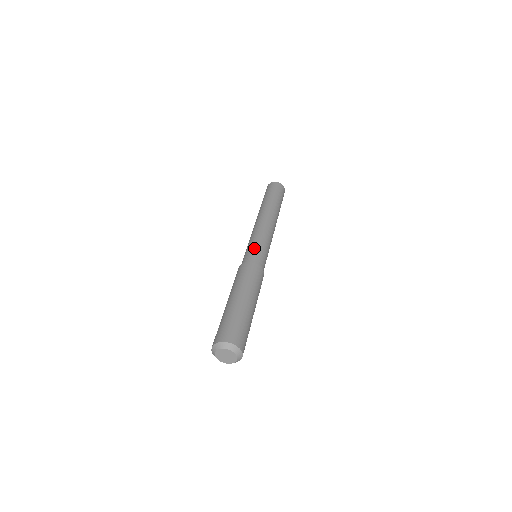
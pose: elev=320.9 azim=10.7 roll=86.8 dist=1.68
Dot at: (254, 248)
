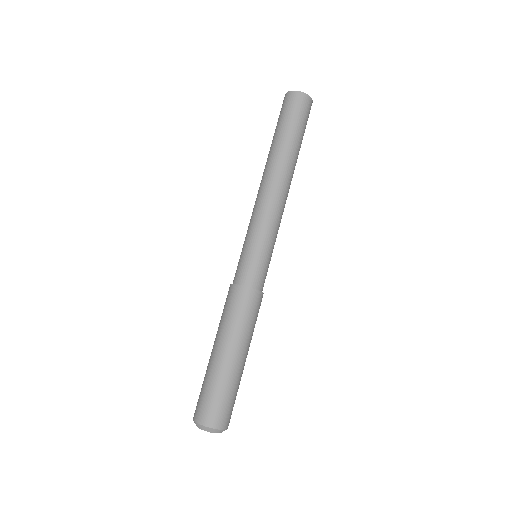
Dot at: (254, 256)
